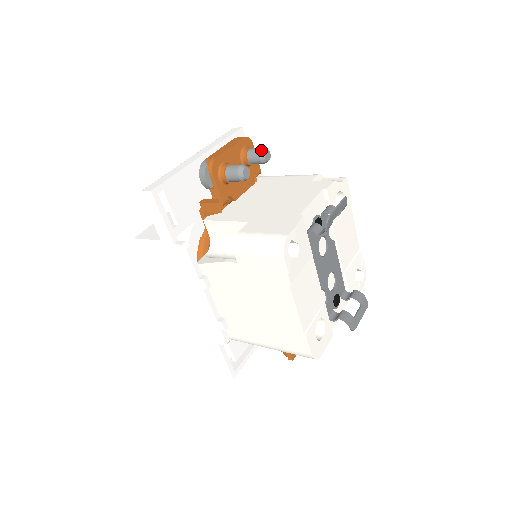
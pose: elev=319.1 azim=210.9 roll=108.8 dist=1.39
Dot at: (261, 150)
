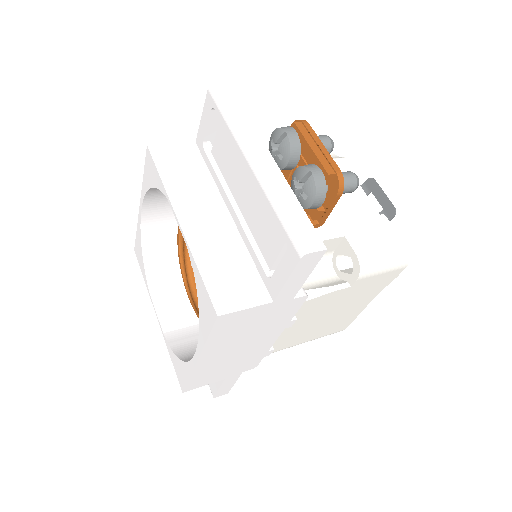
Dot at: (331, 141)
